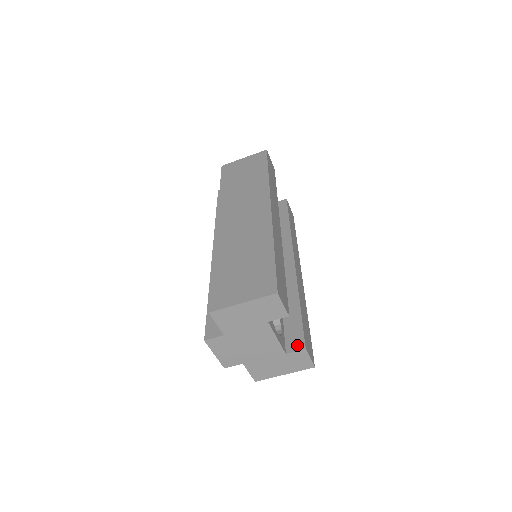
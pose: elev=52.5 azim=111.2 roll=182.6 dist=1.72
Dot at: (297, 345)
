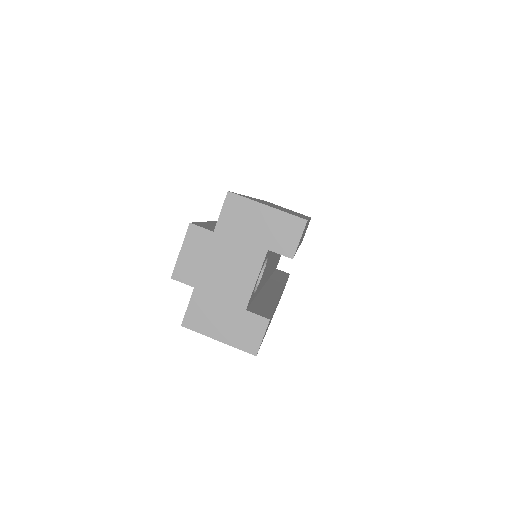
Dot at: (262, 313)
